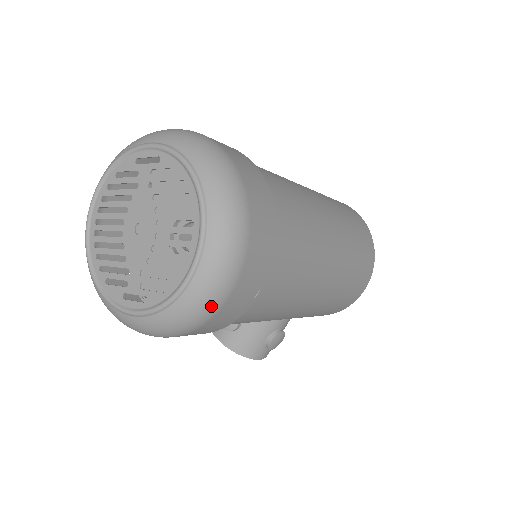
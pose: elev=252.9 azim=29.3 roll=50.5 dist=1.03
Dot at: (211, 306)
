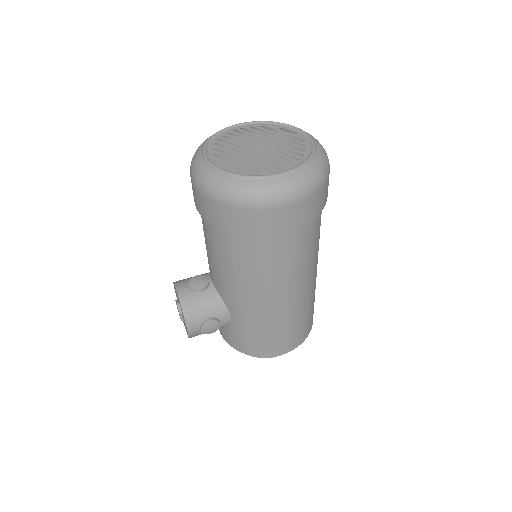
Dot at: (274, 199)
